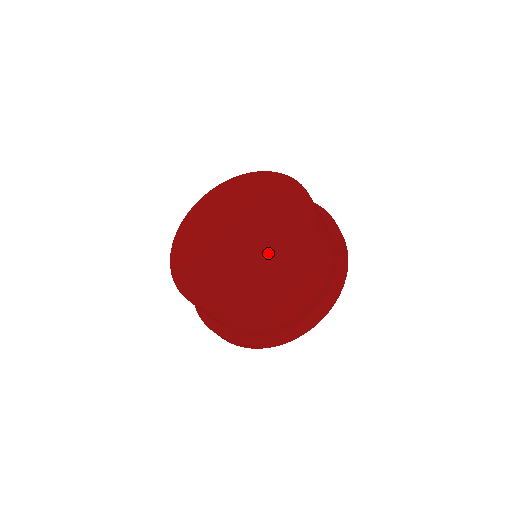
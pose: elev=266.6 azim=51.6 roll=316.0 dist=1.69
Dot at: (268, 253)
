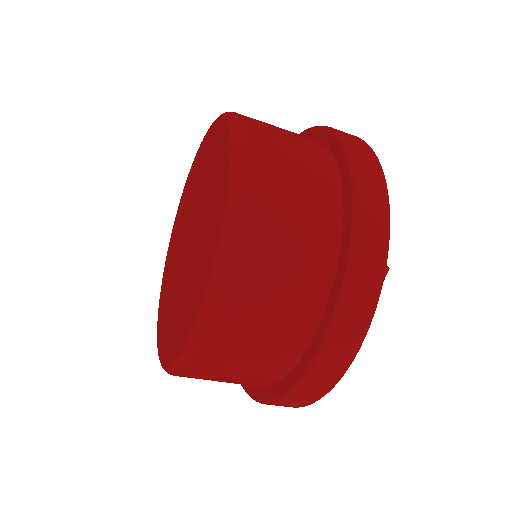
Dot at: (202, 252)
